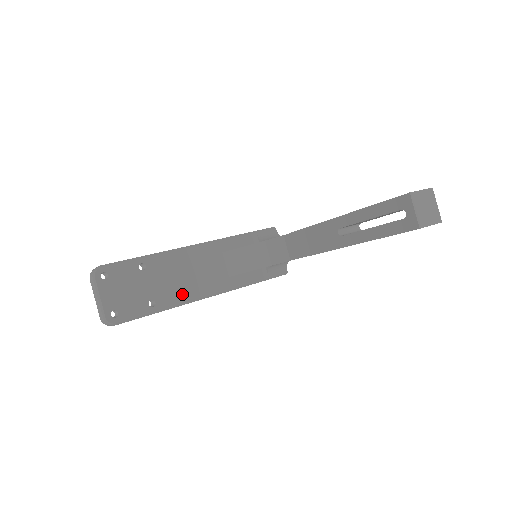
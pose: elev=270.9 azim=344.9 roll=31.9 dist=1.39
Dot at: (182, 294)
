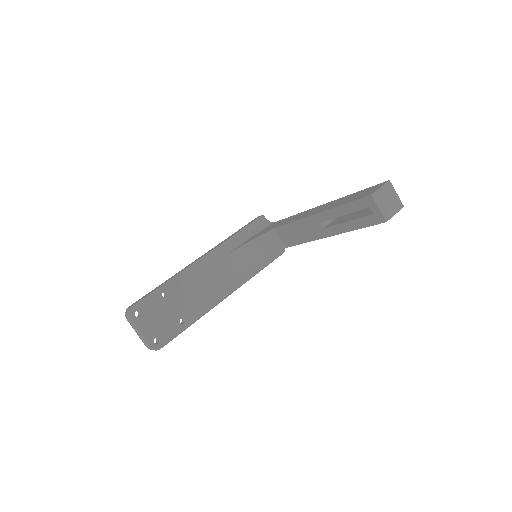
Dot at: (204, 304)
